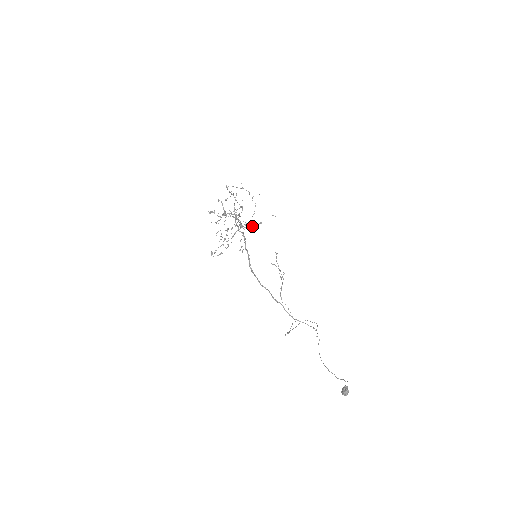
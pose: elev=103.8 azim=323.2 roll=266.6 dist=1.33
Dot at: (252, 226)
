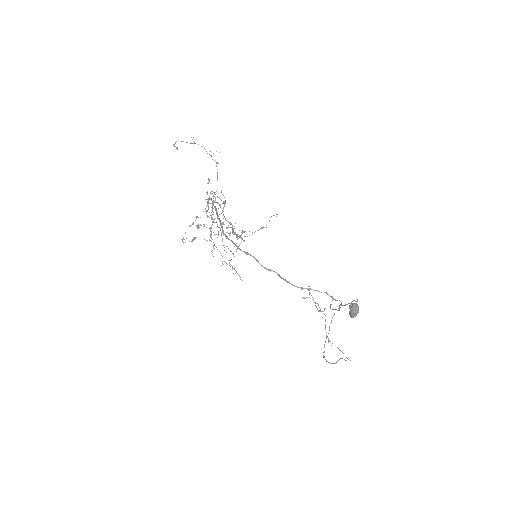
Dot at: (252, 234)
